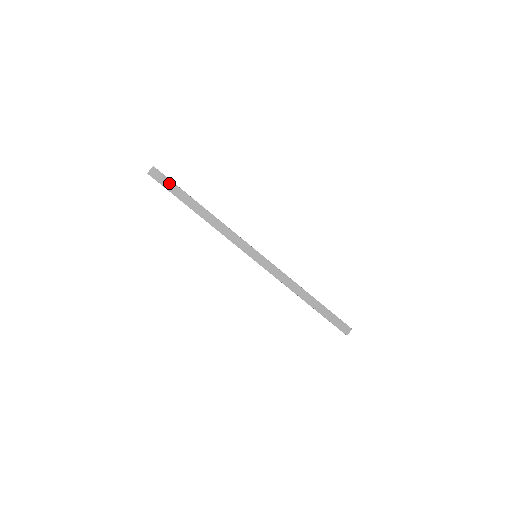
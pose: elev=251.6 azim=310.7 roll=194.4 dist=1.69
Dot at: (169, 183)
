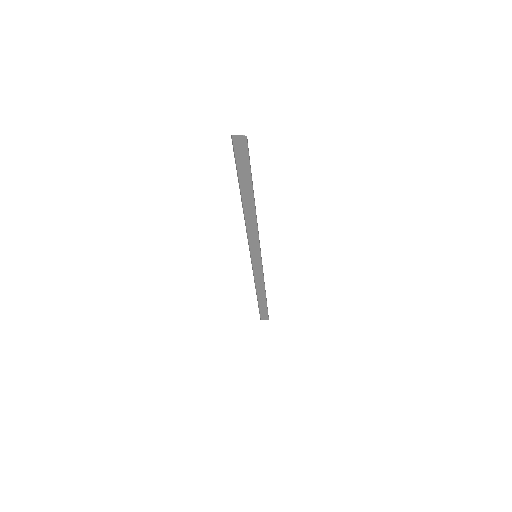
Dot at: (245, 161)
